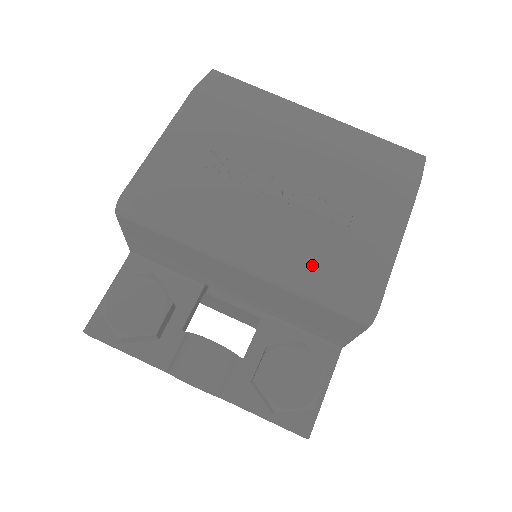
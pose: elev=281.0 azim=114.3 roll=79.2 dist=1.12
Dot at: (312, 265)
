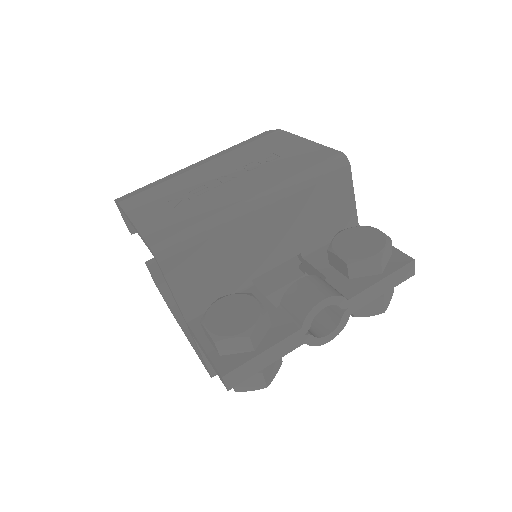
Dot at: (289, 172)
